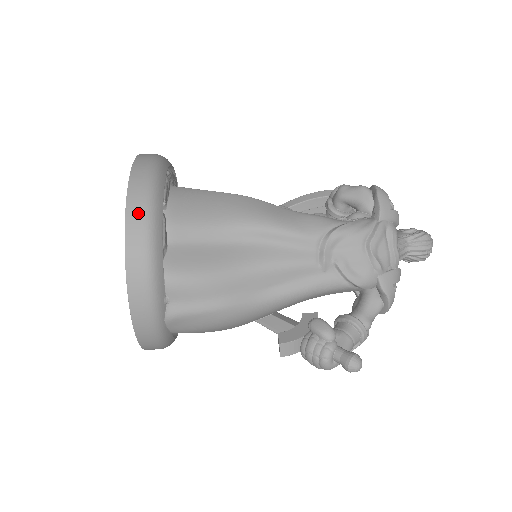
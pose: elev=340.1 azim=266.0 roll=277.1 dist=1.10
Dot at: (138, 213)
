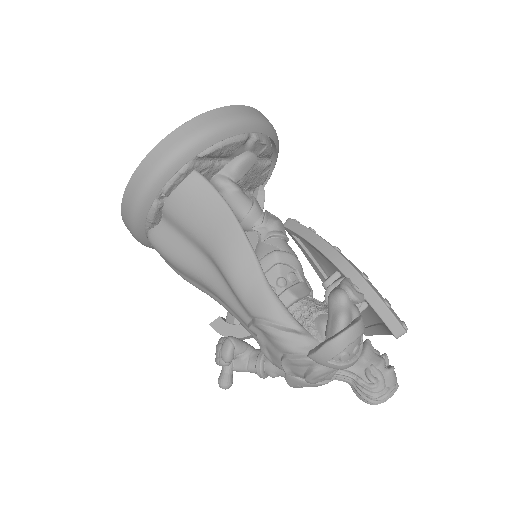
Dot at: (129, 200)
